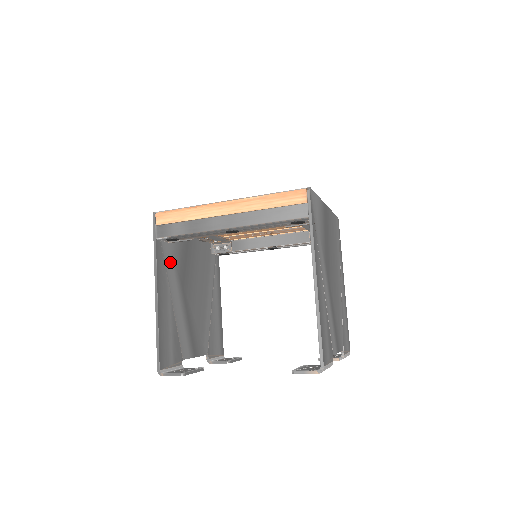
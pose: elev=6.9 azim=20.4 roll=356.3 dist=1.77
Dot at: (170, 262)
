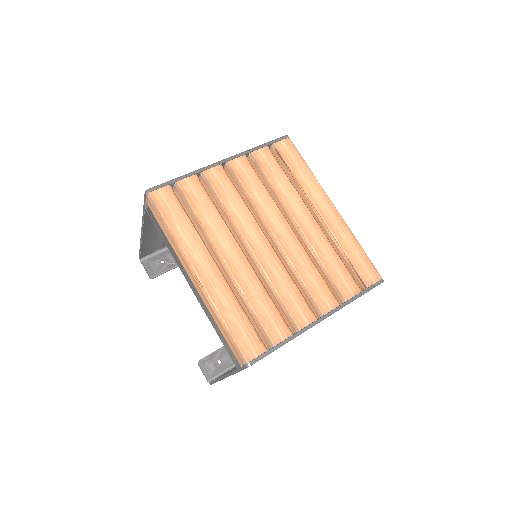
Dot at: occluded
